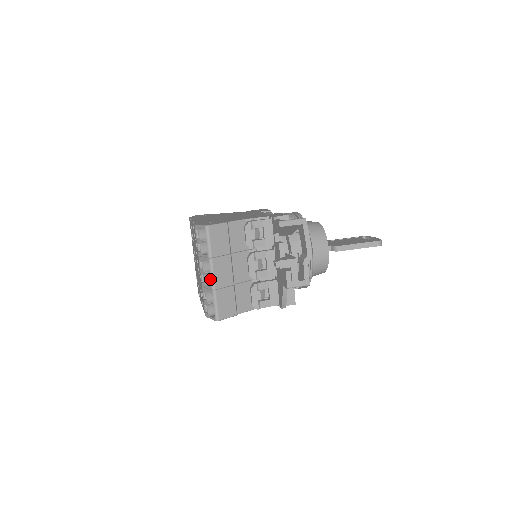
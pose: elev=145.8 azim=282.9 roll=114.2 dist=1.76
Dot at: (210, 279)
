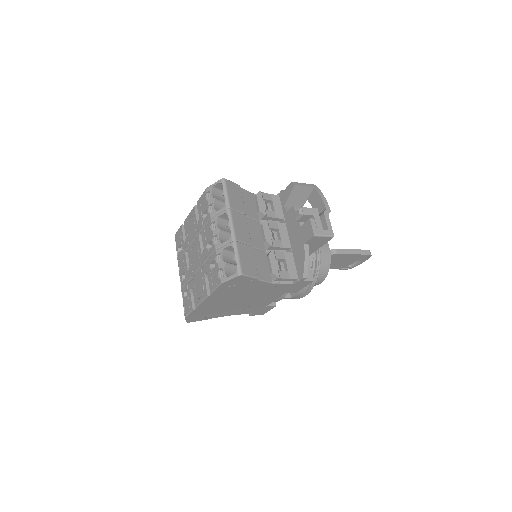
Dot at: (224, 241)
